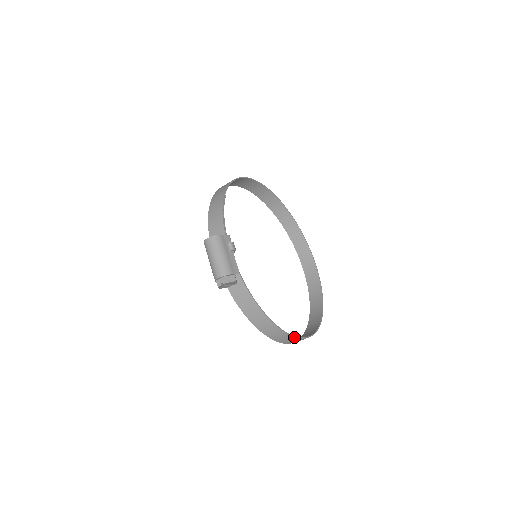
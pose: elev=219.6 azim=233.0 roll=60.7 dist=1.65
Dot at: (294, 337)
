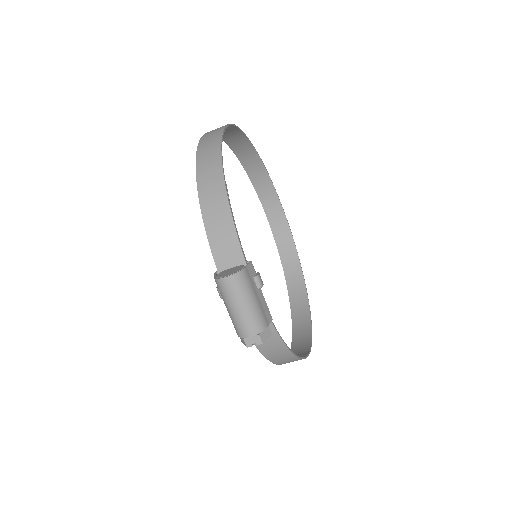
Dot at: (308, 354)
